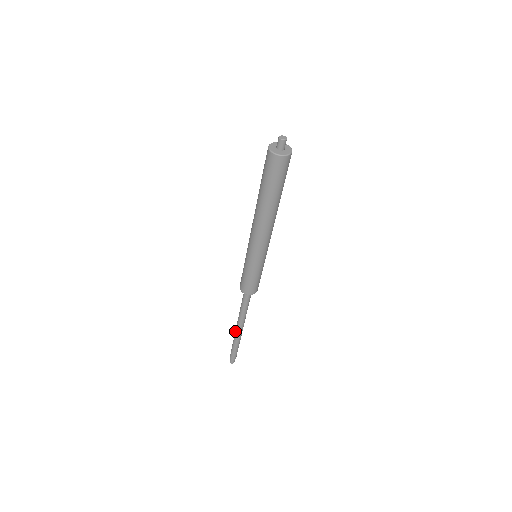
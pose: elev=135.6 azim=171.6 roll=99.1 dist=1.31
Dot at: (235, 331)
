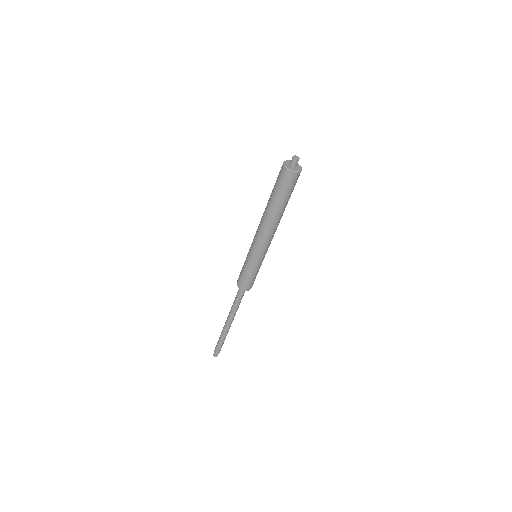
Dot at: occluded
